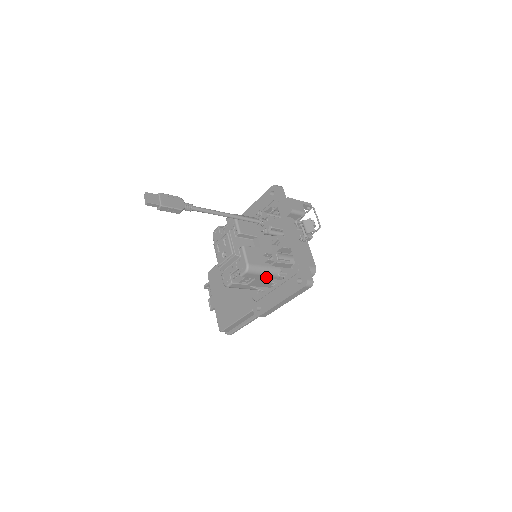
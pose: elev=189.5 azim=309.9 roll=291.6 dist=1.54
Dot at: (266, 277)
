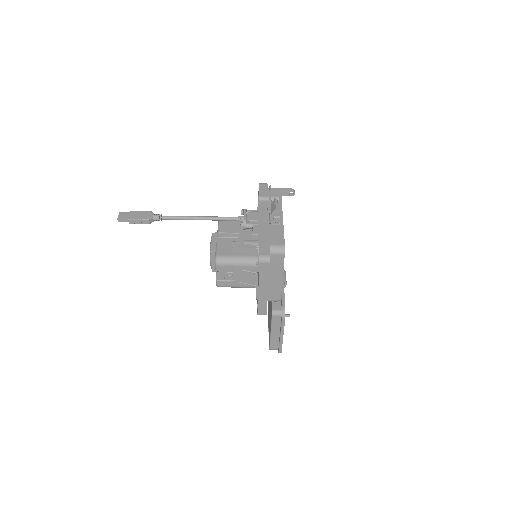
Dot at: (245, 268)
